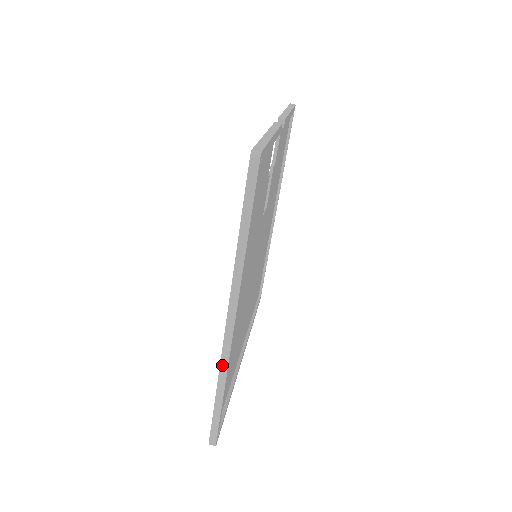
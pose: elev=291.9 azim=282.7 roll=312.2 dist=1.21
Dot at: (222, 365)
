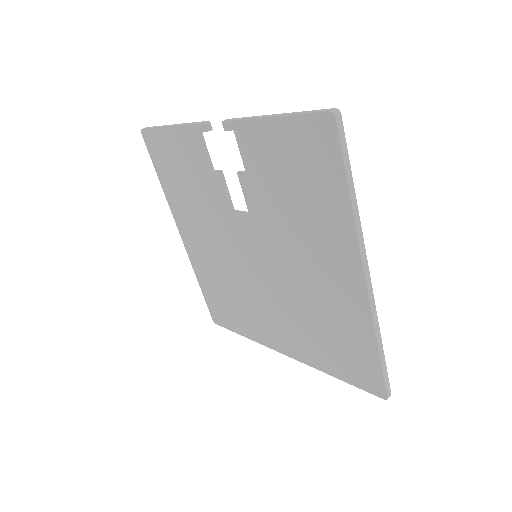
Dot at: (374, 319)
